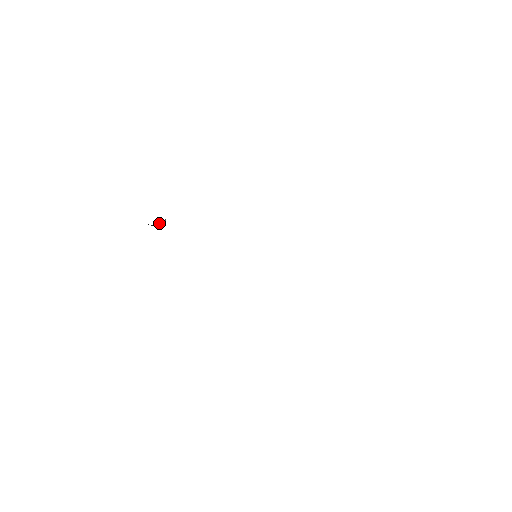
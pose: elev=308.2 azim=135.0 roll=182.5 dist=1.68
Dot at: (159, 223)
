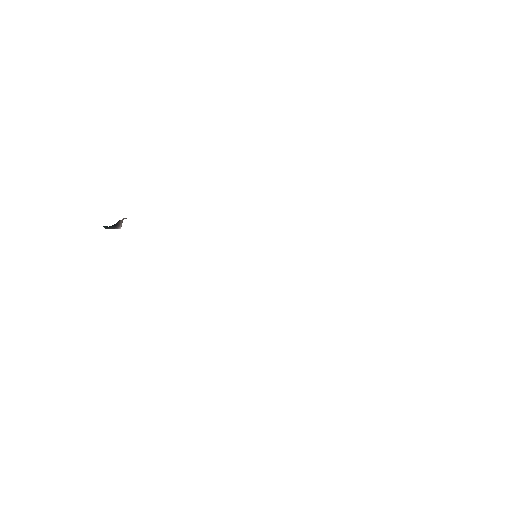
Dot at: occluded
